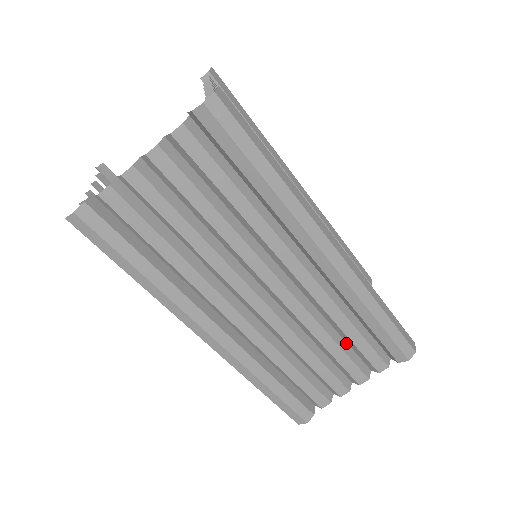
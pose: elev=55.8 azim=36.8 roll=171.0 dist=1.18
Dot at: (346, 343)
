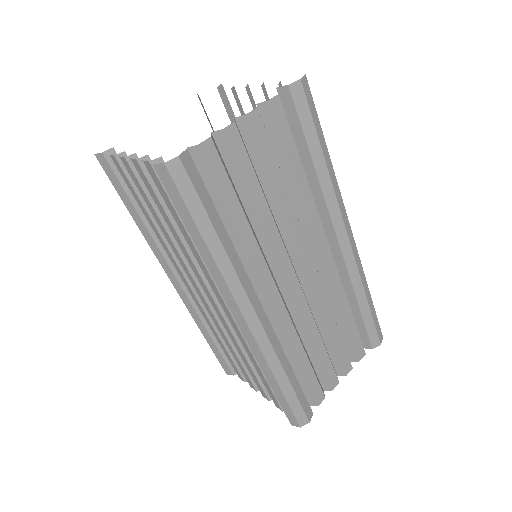
Dot at: occluded
